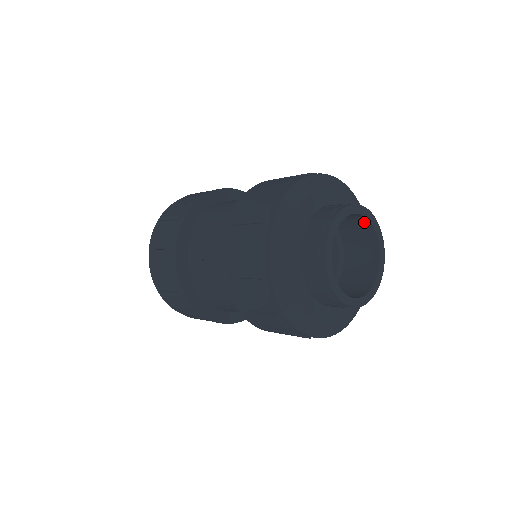
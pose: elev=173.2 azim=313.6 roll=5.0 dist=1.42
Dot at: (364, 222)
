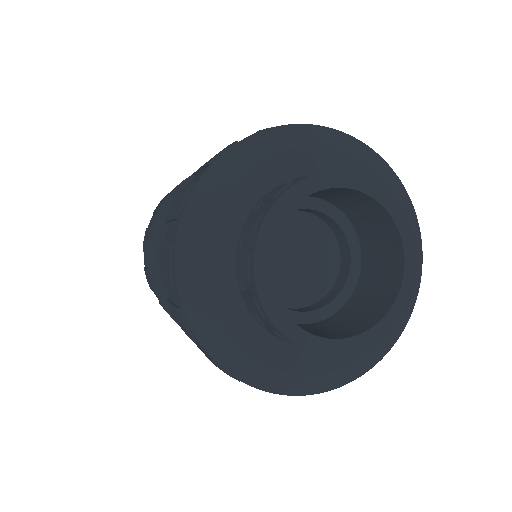
Dot at: (386, 222)
